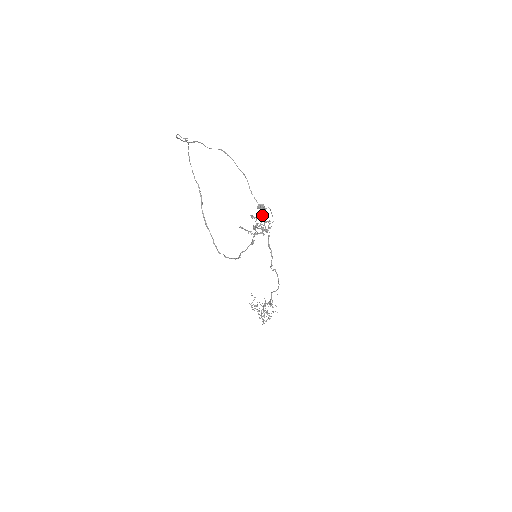
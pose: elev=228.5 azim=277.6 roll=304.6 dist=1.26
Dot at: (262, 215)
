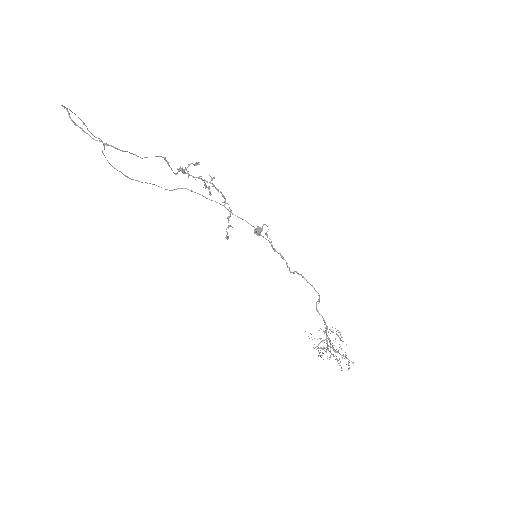
Dot at: occluded
